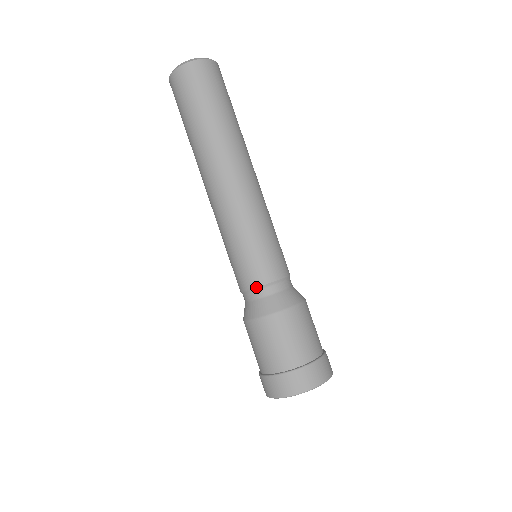
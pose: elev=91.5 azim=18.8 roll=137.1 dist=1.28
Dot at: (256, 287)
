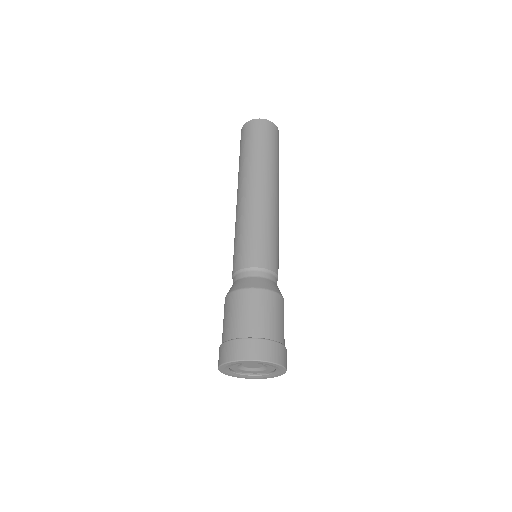
Dot at: (249, 267)
